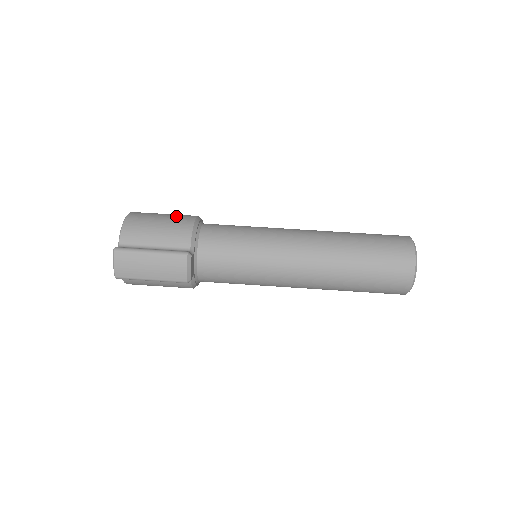
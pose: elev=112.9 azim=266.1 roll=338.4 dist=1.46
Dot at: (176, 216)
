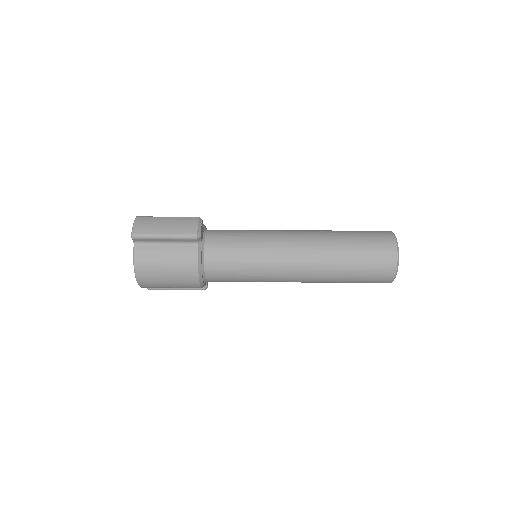
Dot at: occluded
